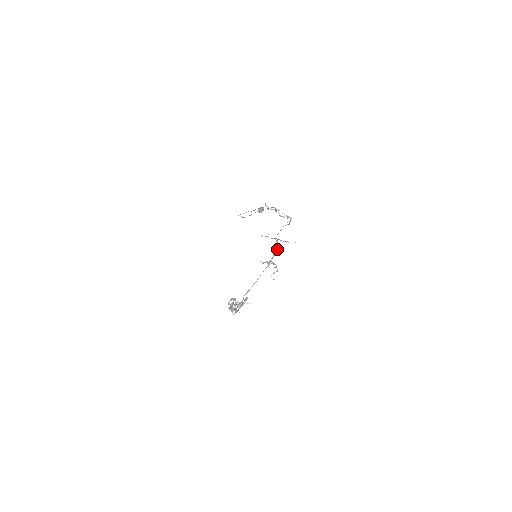
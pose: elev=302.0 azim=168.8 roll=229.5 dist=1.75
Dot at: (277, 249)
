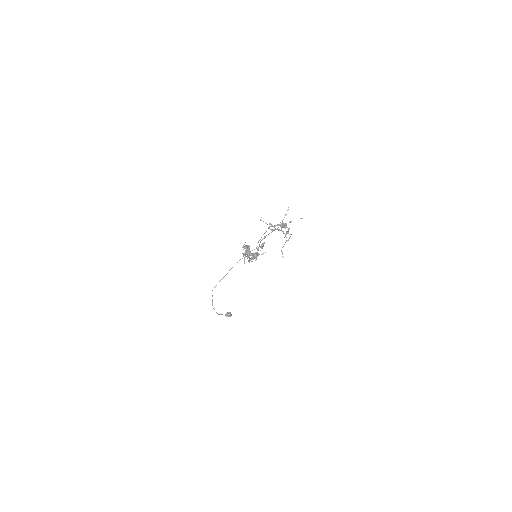
Dot at: occluded
